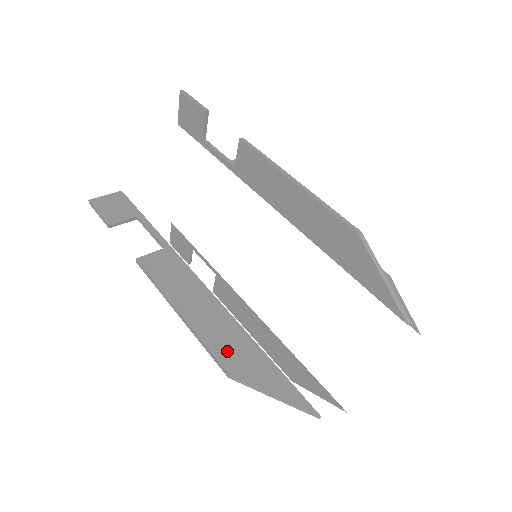
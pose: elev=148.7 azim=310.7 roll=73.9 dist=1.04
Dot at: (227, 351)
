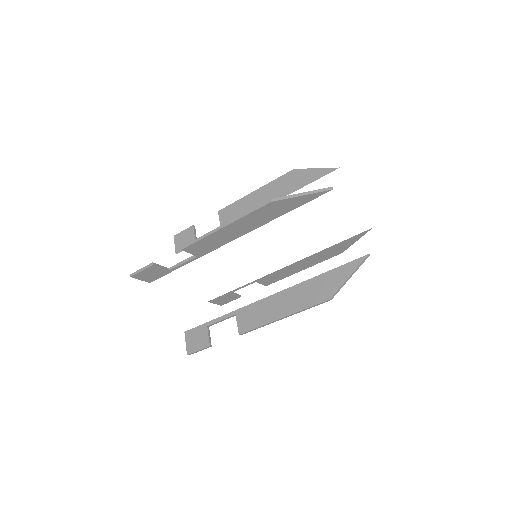
Dot at: (263, 209)
